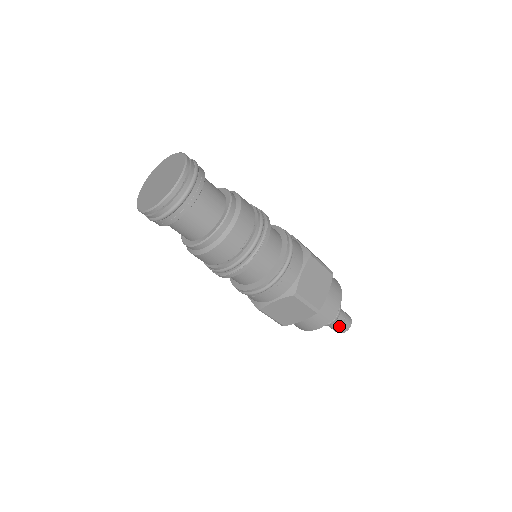
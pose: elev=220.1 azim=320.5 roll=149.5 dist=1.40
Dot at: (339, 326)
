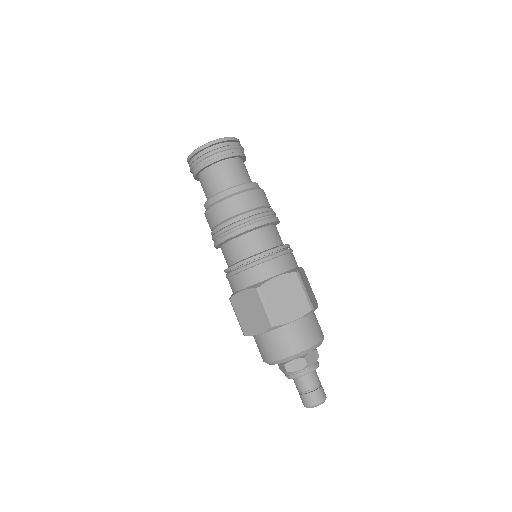
Dot at: (316, 389)
